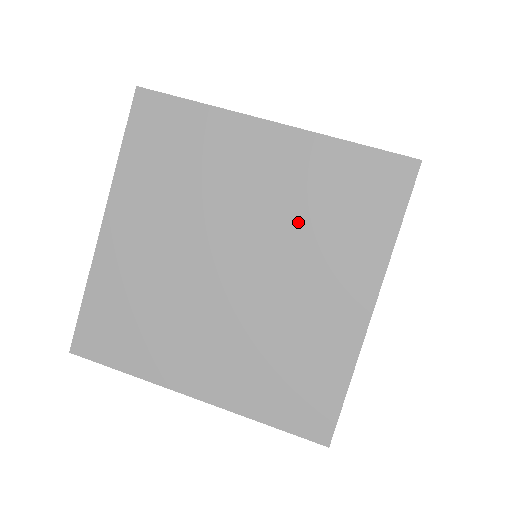
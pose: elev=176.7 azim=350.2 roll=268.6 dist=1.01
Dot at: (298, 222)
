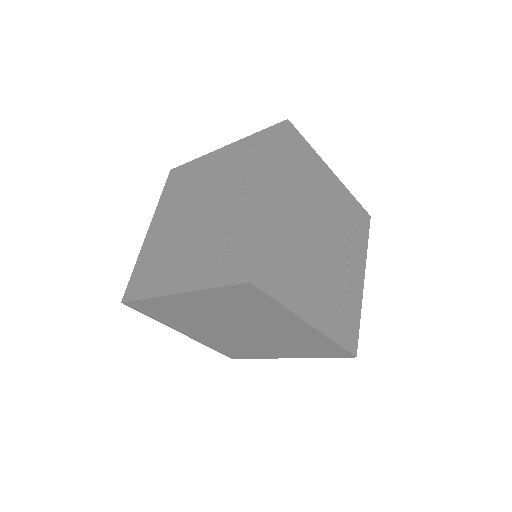
Dot at: (284, 340)
